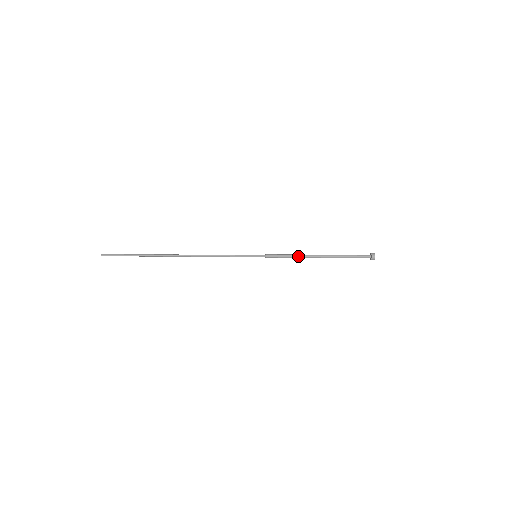
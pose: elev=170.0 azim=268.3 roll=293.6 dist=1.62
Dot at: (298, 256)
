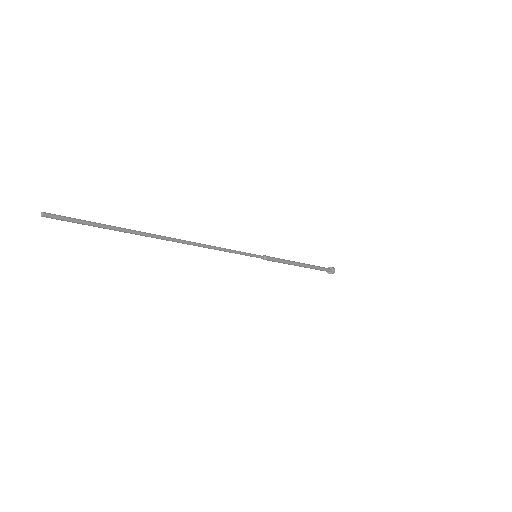
Dot at: (289, 262)
